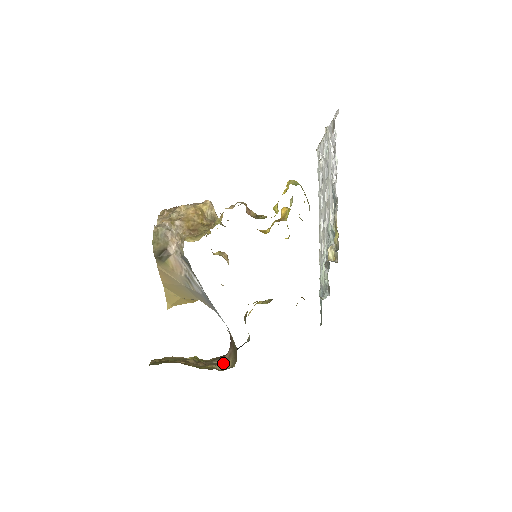
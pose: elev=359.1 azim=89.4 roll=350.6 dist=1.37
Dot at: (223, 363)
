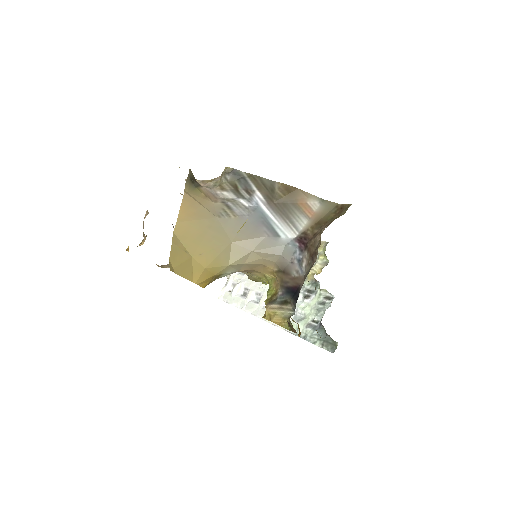
Dot at: occluded
